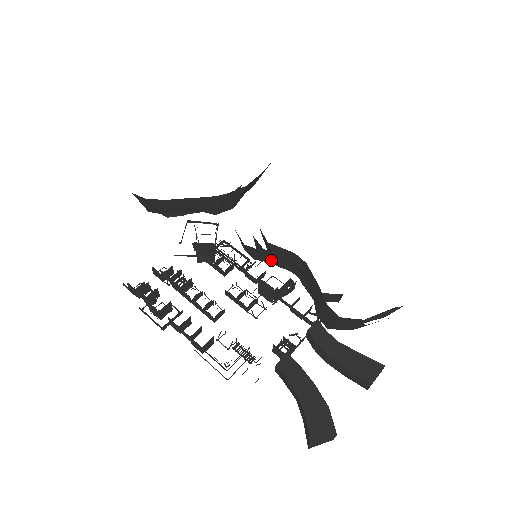
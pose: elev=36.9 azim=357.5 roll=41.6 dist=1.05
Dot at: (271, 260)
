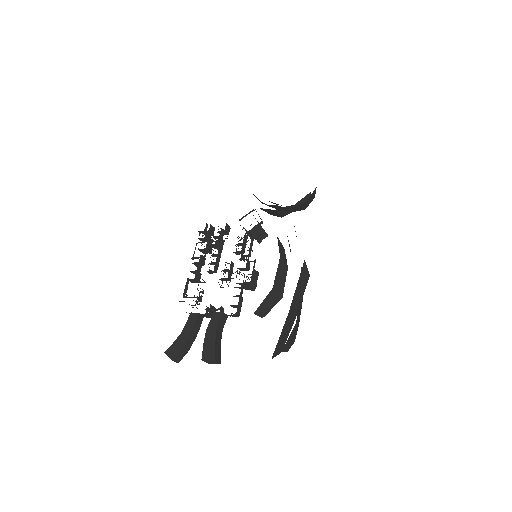
Dot at: occluded
